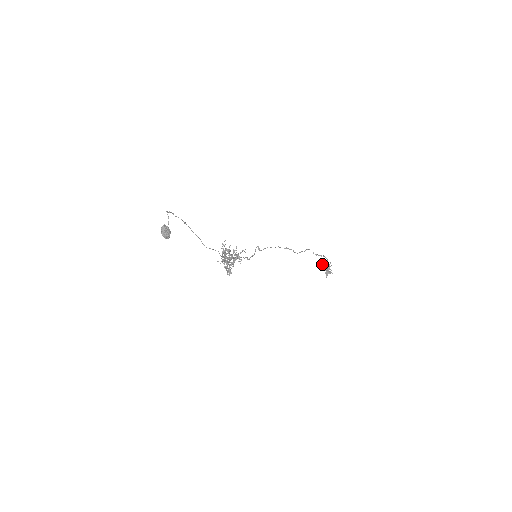
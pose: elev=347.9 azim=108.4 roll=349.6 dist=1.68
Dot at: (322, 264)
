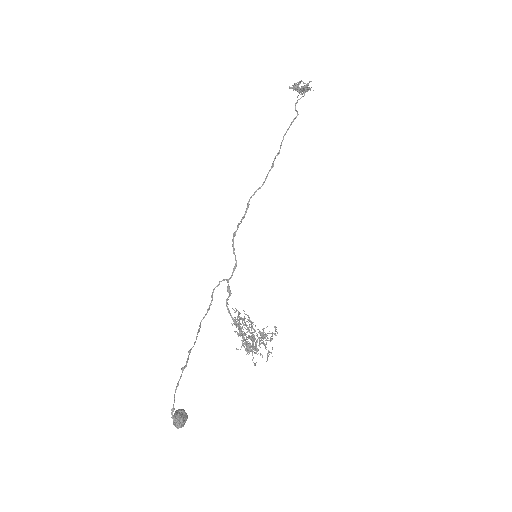
Dot at: (298, 90)
